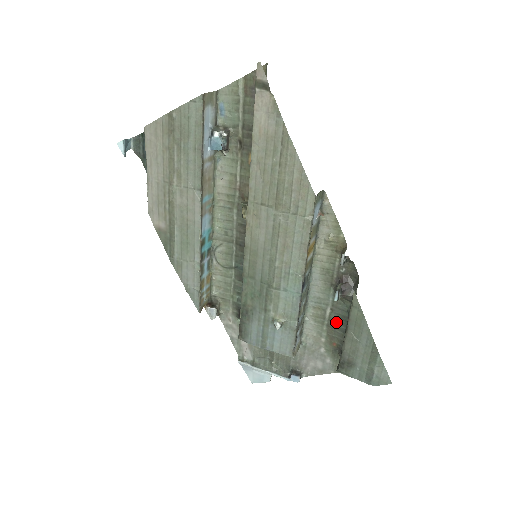
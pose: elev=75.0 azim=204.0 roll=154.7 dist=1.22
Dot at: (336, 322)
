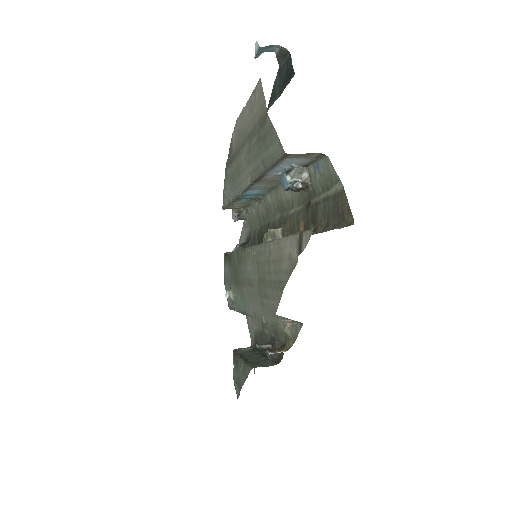
Dot at: (264, 340)
